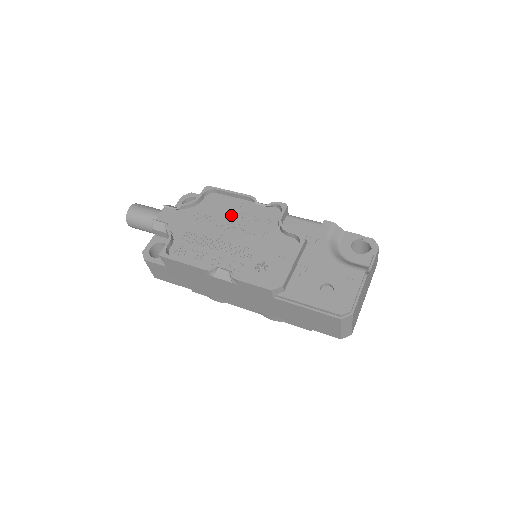
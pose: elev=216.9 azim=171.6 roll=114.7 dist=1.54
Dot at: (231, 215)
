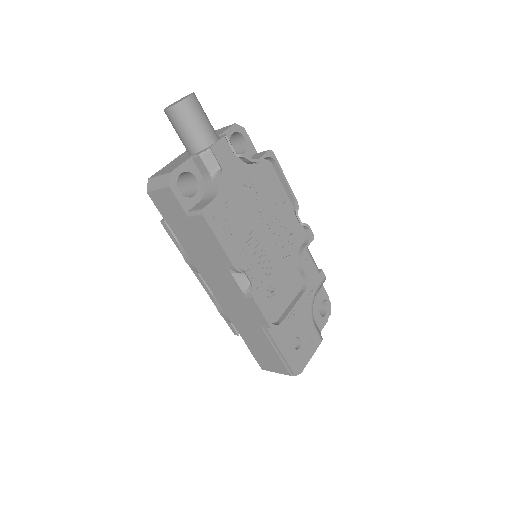
Dot at: (273, 208)
